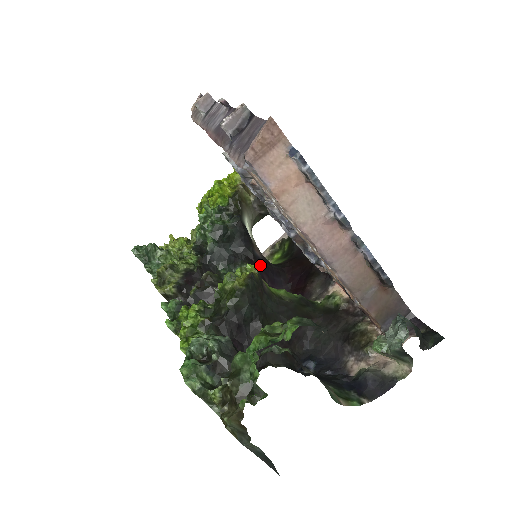
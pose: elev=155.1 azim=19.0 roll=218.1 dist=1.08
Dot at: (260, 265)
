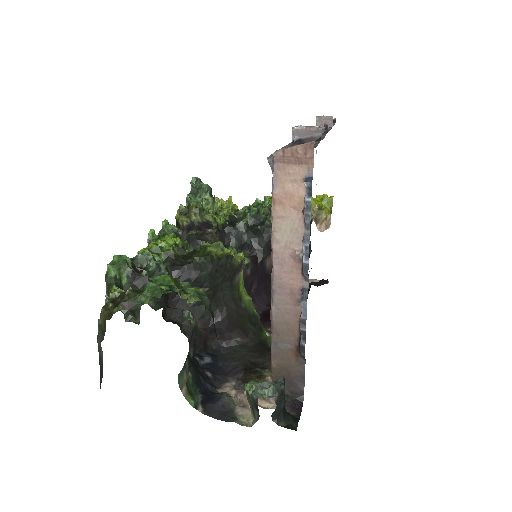
Dot at: (260, 272)
